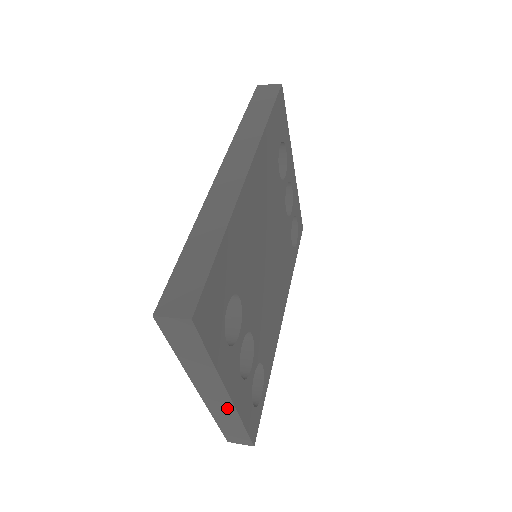
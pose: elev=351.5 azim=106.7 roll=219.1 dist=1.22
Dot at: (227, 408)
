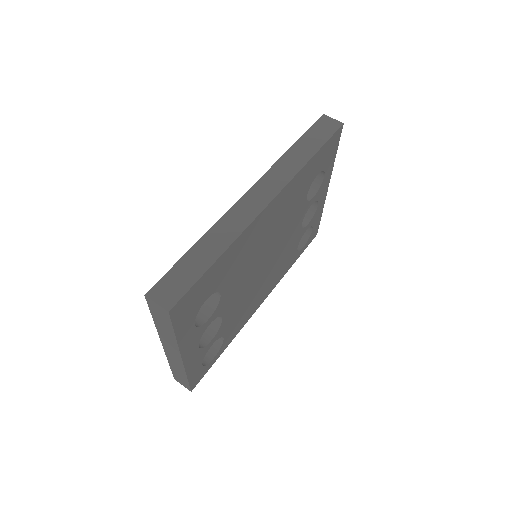
Dot at: (179, 363)
